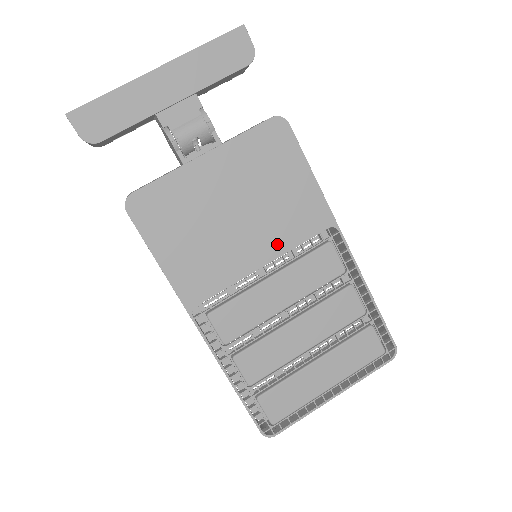
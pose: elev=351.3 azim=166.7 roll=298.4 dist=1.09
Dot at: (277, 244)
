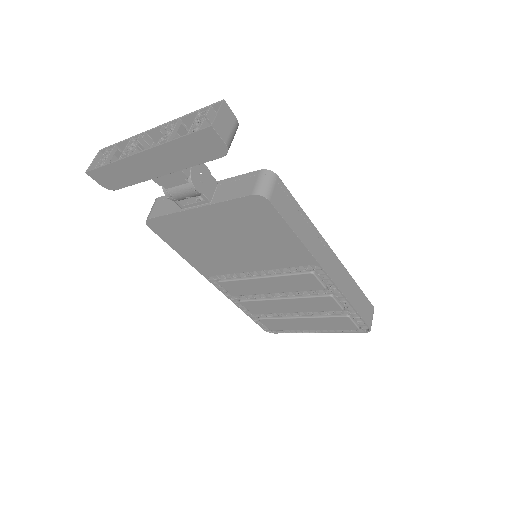
Dot at: (266, 263)
